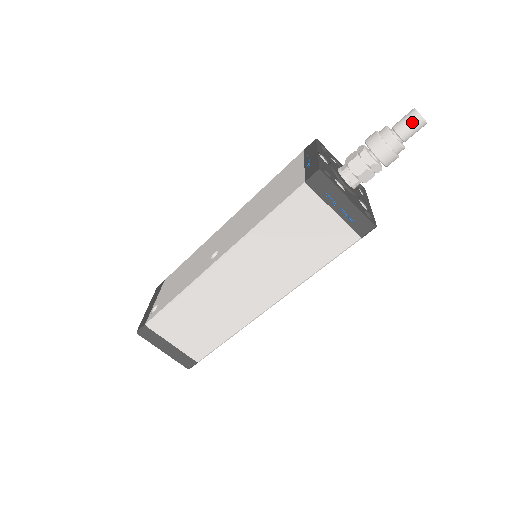
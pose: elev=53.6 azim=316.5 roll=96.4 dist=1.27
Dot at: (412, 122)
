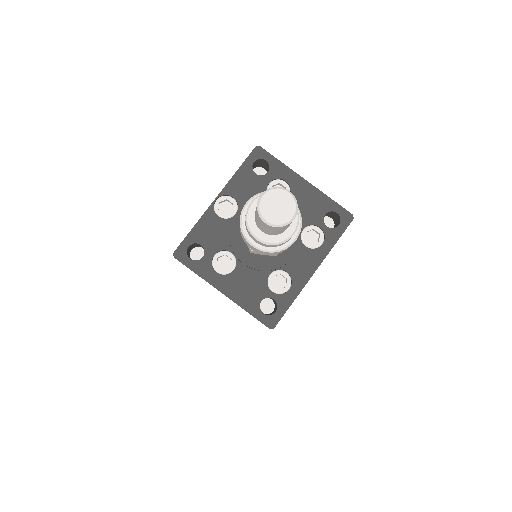
Dot at: (258, 220)
